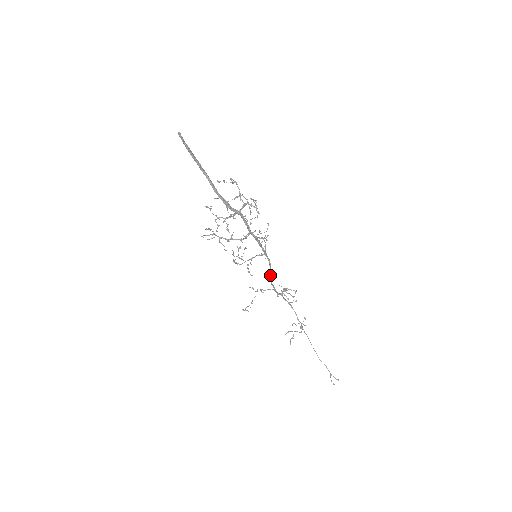
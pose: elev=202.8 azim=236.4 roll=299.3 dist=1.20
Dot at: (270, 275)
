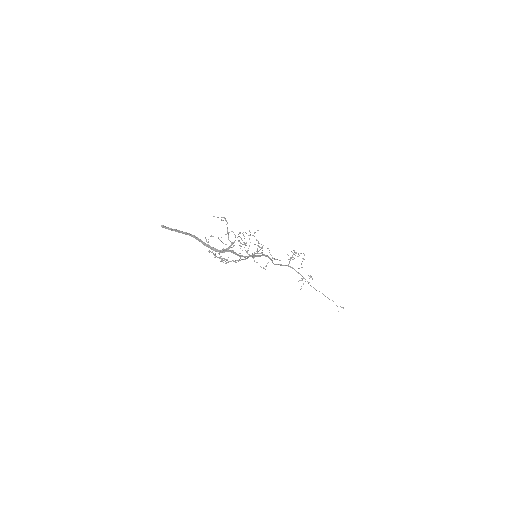
Dot at: (272, 262)
